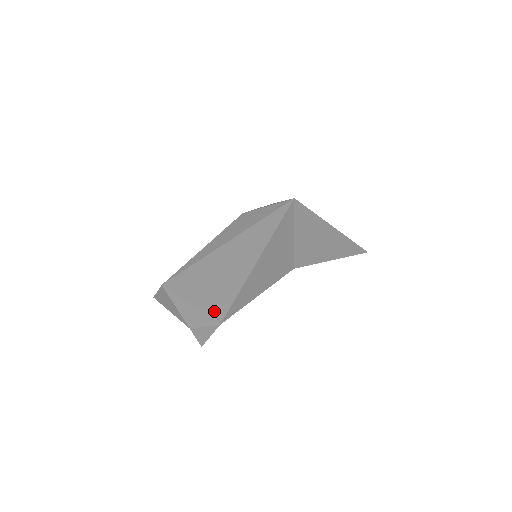
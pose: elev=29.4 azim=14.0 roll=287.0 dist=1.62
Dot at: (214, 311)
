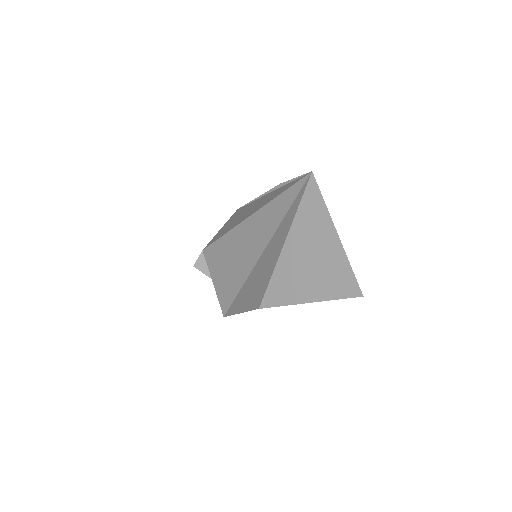
Dot at: (223, 301)
